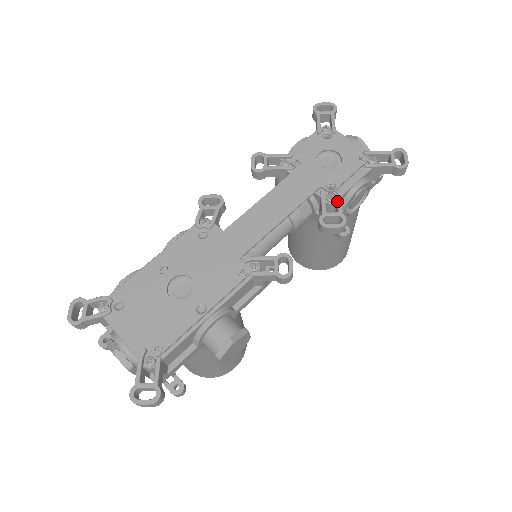
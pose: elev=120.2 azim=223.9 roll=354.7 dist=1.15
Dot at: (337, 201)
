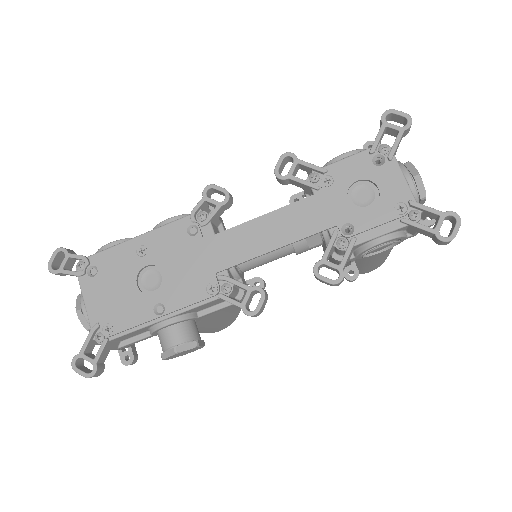
Dot at: (345, 251)
